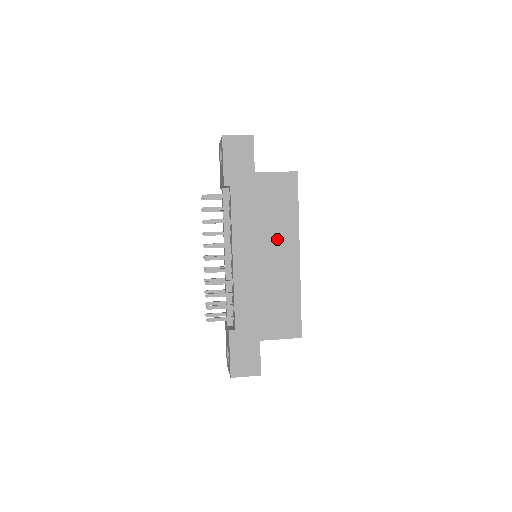
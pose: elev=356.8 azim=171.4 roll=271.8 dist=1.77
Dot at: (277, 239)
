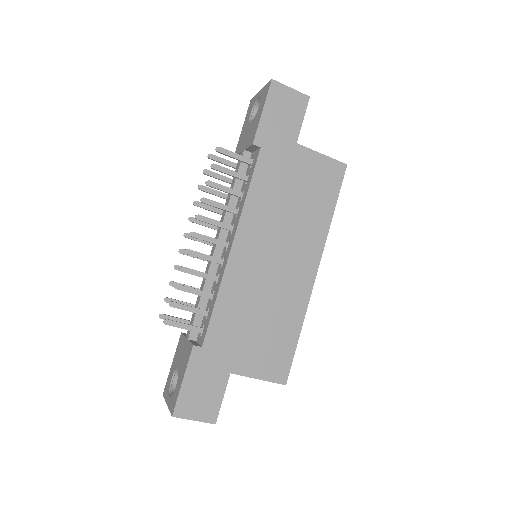
Dot at: (296, 241)
